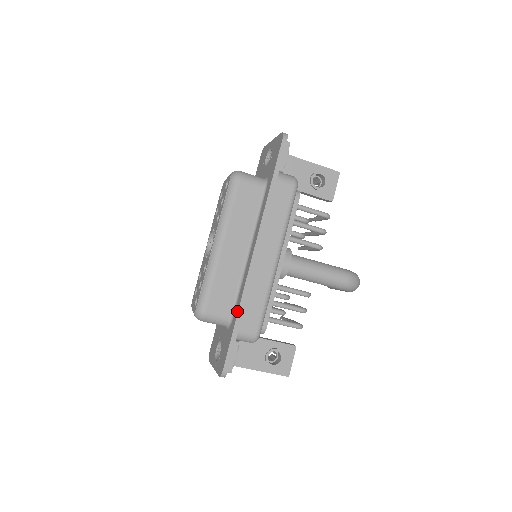
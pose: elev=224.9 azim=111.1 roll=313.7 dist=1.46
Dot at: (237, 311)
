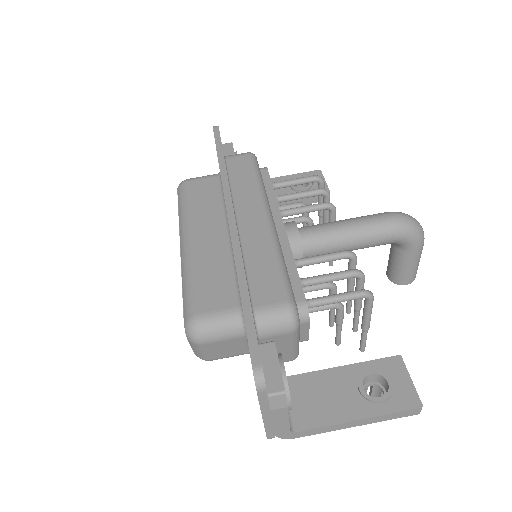
Dot at: occluded
